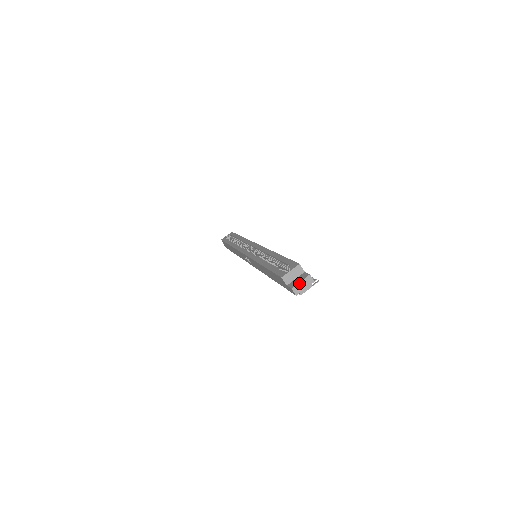
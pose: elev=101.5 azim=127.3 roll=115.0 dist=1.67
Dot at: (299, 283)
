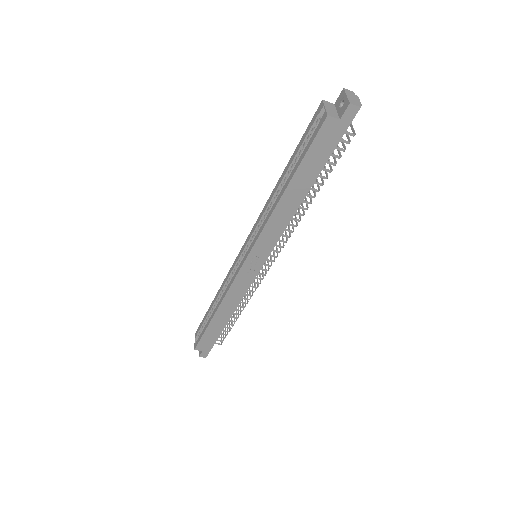
Dot at: (347, 97)
